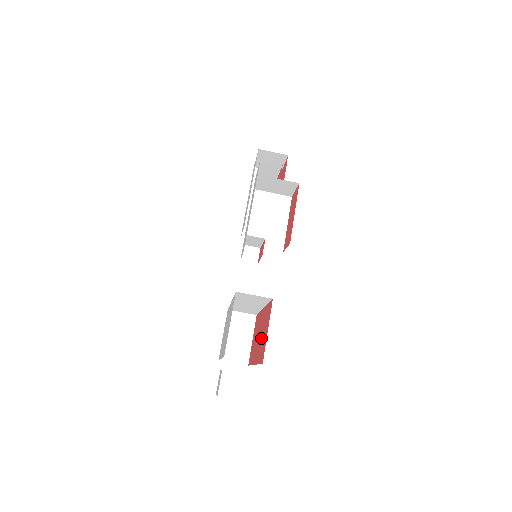
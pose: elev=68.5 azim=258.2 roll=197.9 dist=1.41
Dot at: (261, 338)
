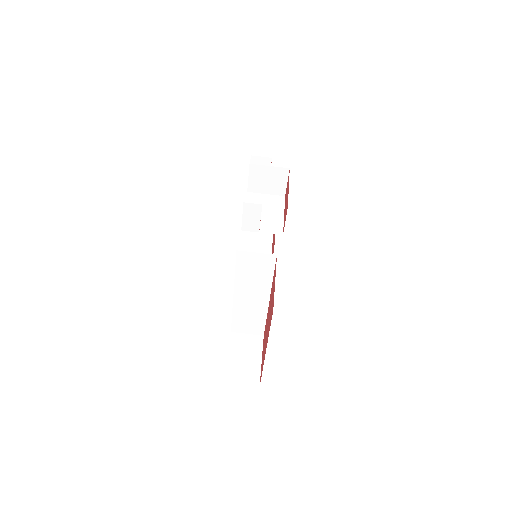
Dot at: occluded
